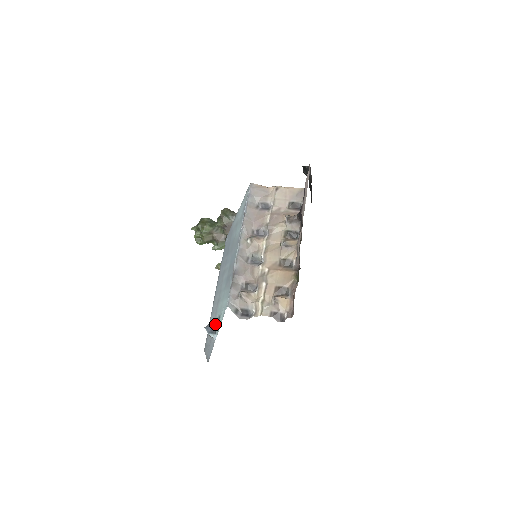
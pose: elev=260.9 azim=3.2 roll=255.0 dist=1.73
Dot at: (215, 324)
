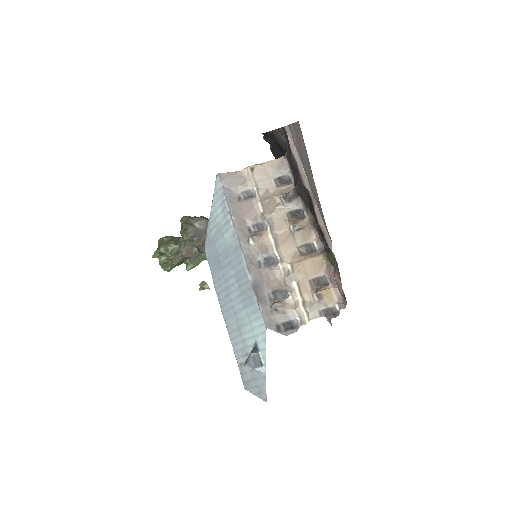
Dot at: (256, 355)
